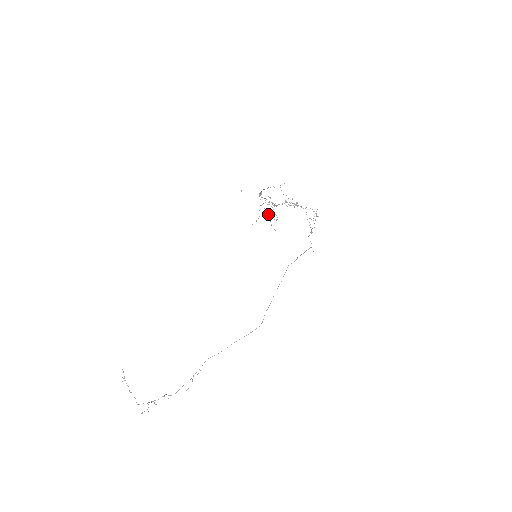
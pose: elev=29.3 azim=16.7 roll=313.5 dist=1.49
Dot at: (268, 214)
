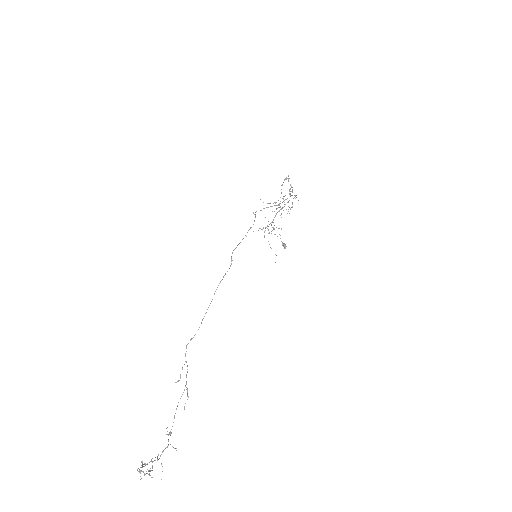
Dot at: occluded
